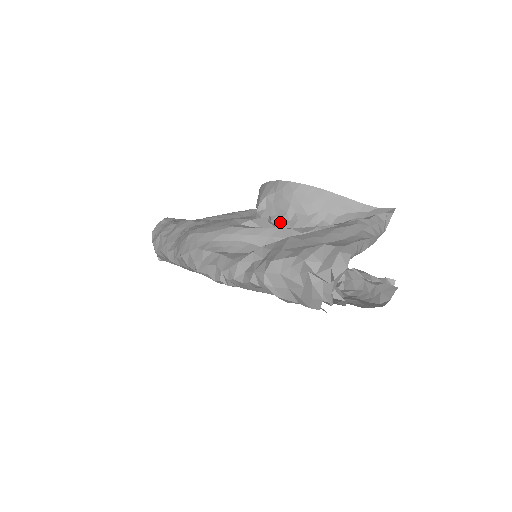
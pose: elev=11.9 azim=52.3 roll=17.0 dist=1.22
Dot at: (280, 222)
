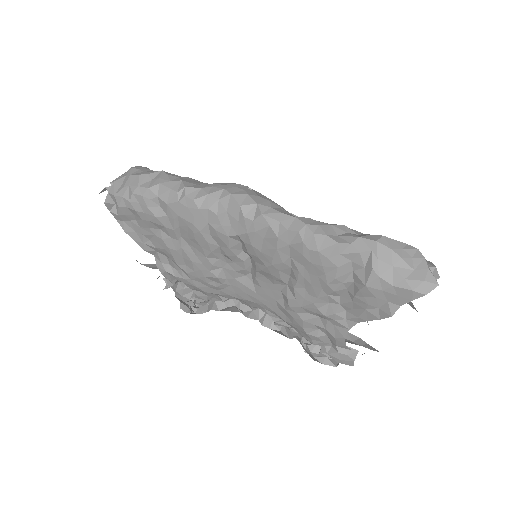
Dot at: occluded
